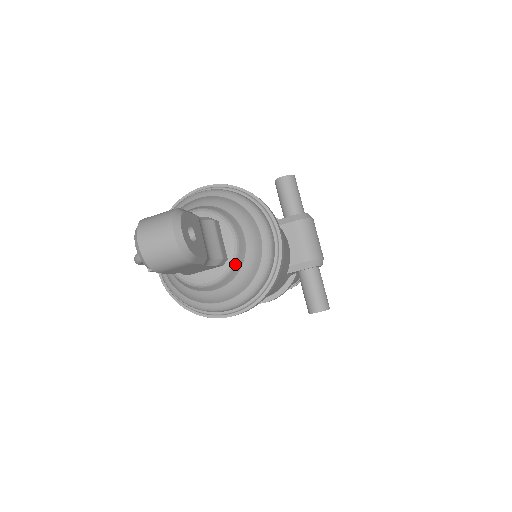
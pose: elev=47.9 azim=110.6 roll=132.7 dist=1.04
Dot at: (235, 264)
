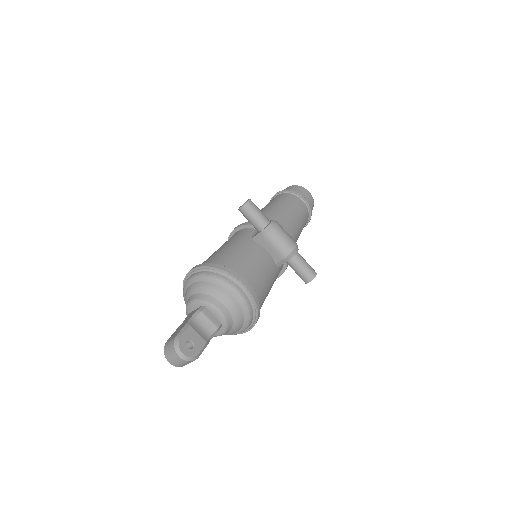
Dot at: (227, 323)
